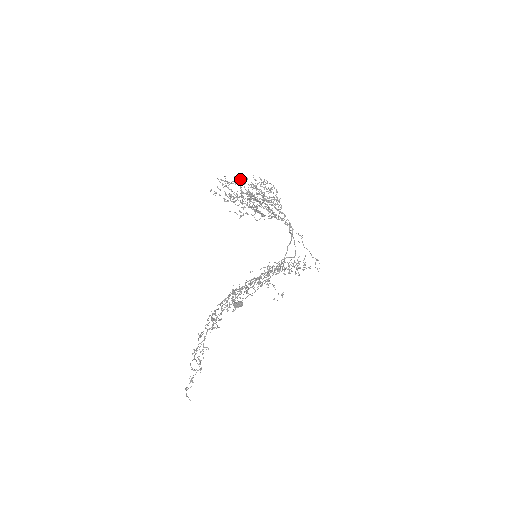
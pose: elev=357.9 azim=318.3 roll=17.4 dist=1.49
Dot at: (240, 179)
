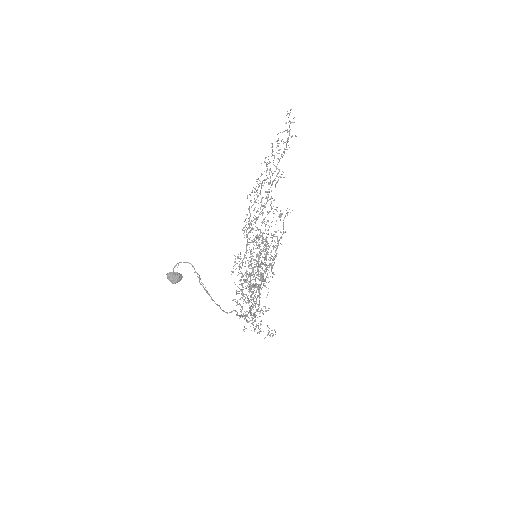
Dot at: (273, 236)
